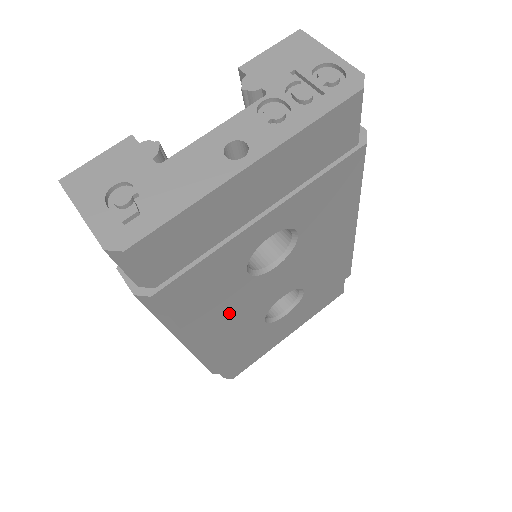
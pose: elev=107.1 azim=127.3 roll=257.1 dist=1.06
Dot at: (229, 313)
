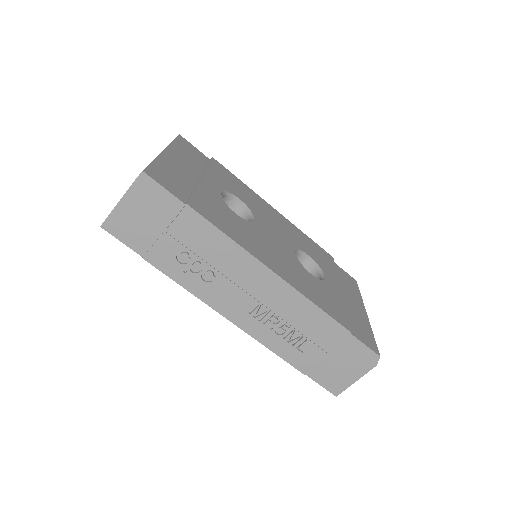
Dot at: (265, 249)
